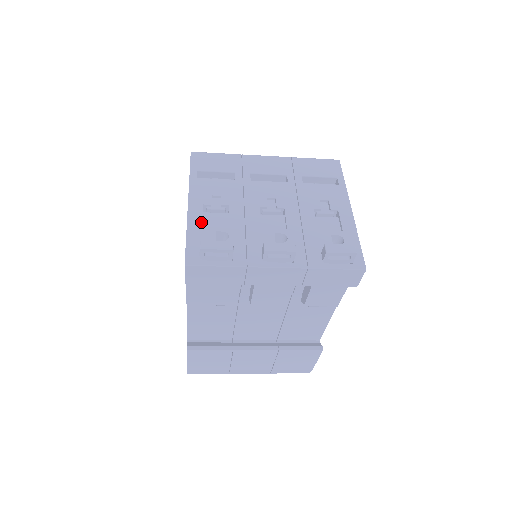
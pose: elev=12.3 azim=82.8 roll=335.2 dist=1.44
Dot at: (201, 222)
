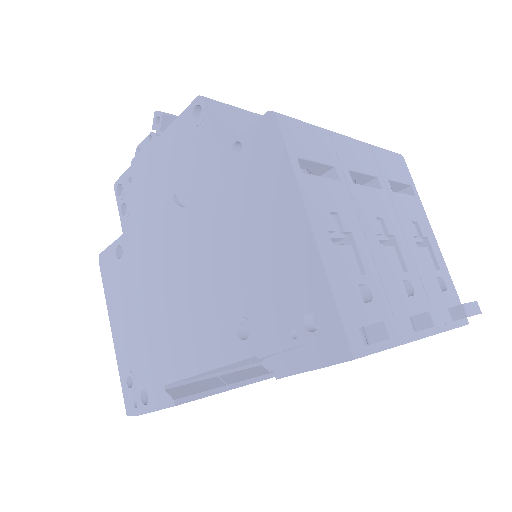
Dot at: (339, 268)
